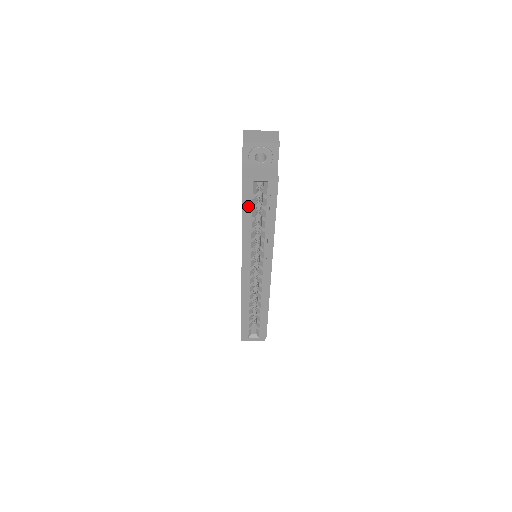
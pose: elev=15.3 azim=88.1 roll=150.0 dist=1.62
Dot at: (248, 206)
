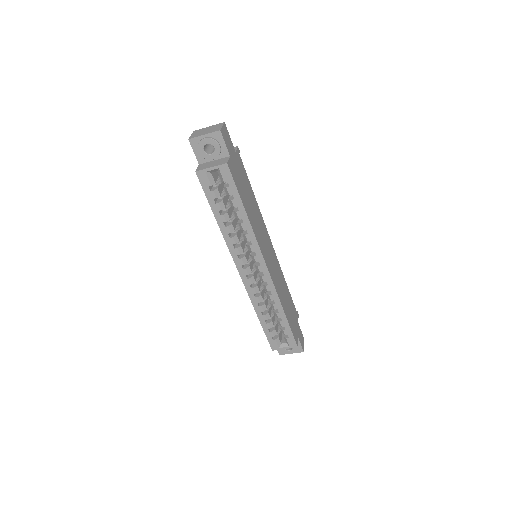
Dot at: (213, 199)
